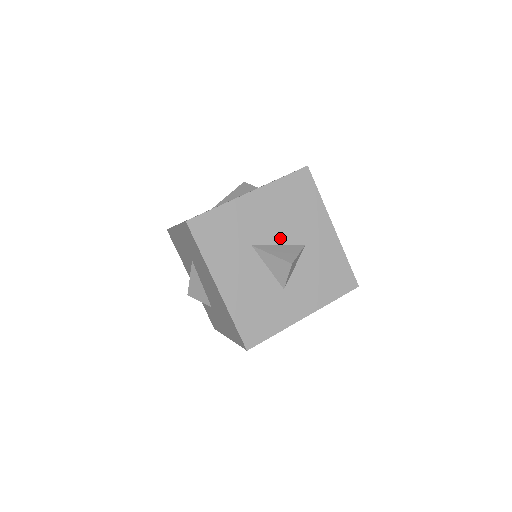
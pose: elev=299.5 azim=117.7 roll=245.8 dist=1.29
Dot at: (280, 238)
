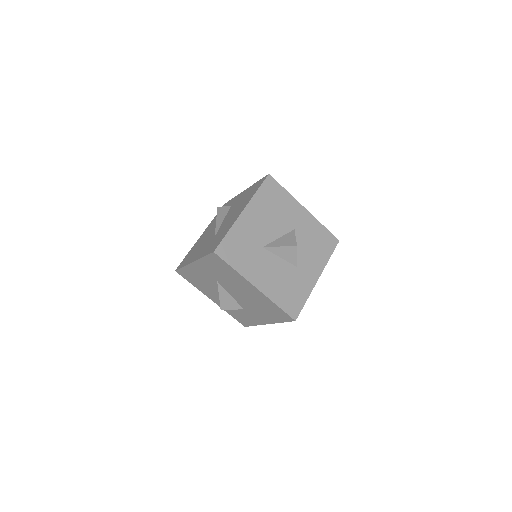
Dot at: (277, 233)
